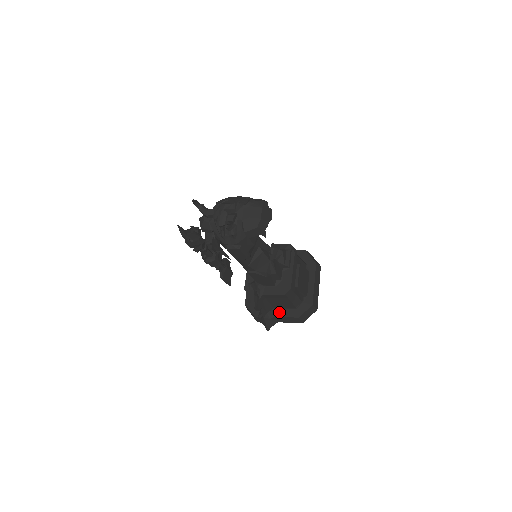
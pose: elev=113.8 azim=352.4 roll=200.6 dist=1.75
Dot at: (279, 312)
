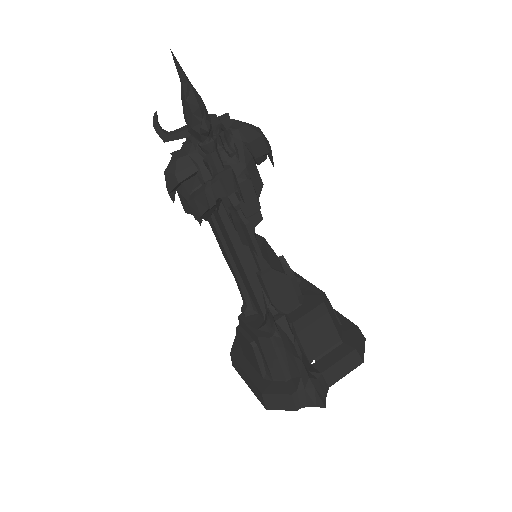
Dot at: (323, 363)
